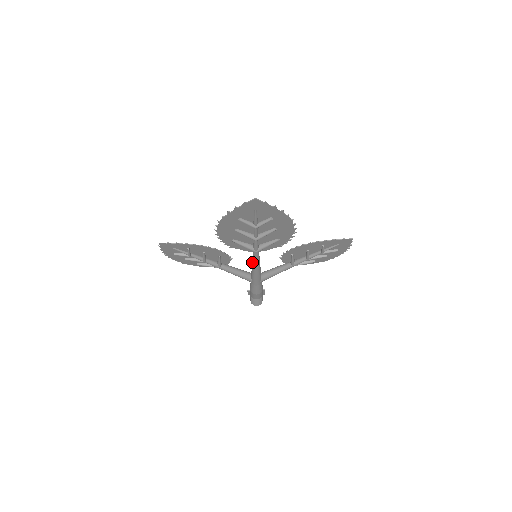
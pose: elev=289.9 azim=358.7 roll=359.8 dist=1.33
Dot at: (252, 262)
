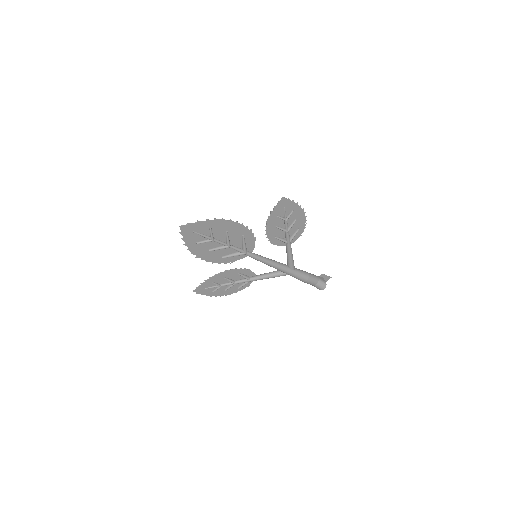
Dot at: occluded
